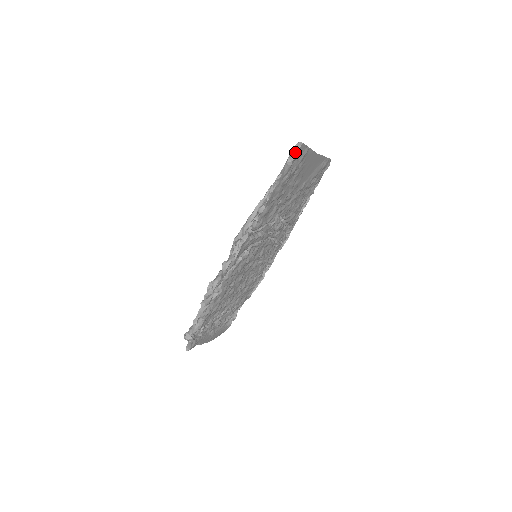
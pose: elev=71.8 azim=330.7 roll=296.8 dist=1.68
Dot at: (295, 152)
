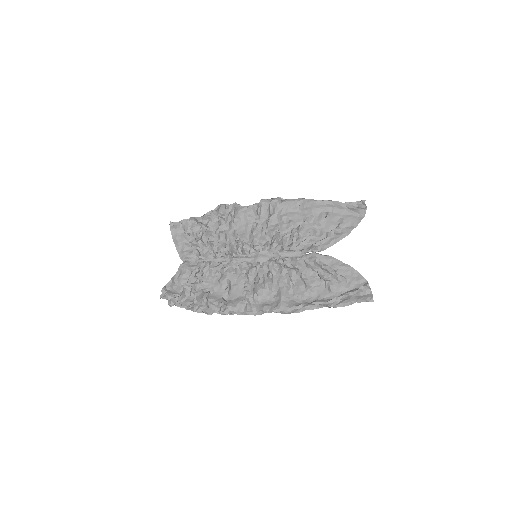
Dot at: occluded
